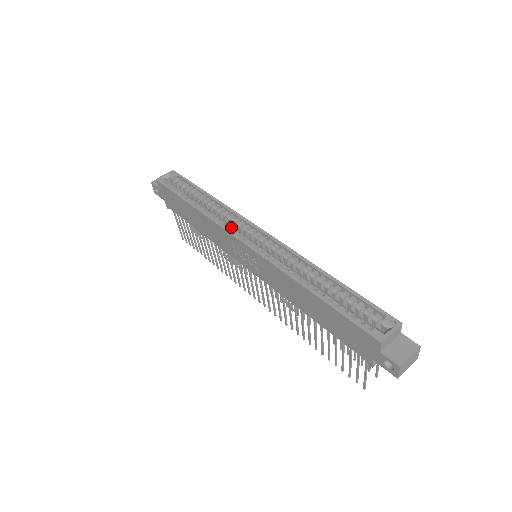
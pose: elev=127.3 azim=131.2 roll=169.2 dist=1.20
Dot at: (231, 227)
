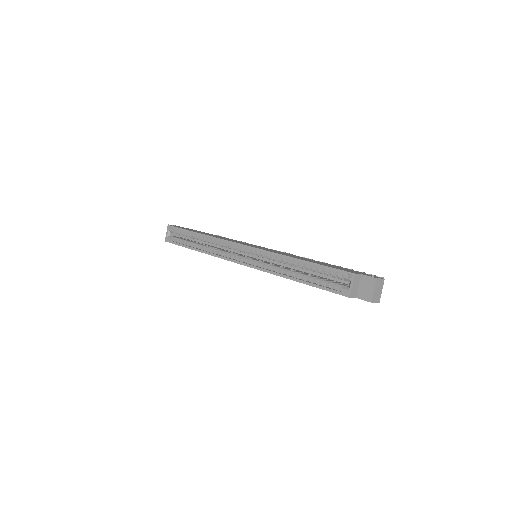
Dot at: occluded
